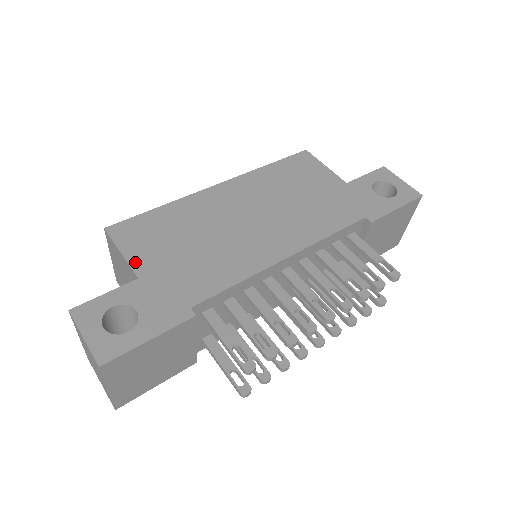
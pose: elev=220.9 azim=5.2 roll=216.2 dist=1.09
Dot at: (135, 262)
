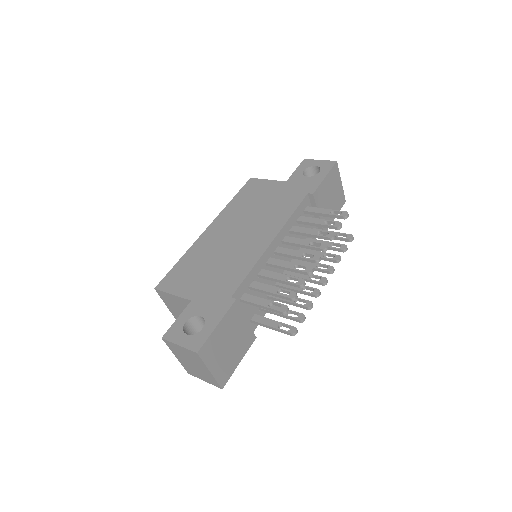
Dot at: (184, 294)
